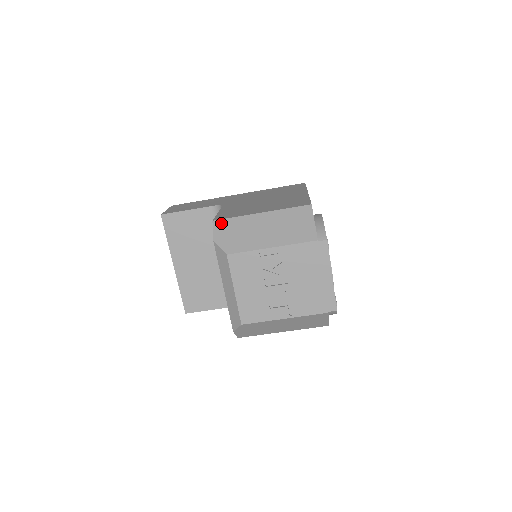
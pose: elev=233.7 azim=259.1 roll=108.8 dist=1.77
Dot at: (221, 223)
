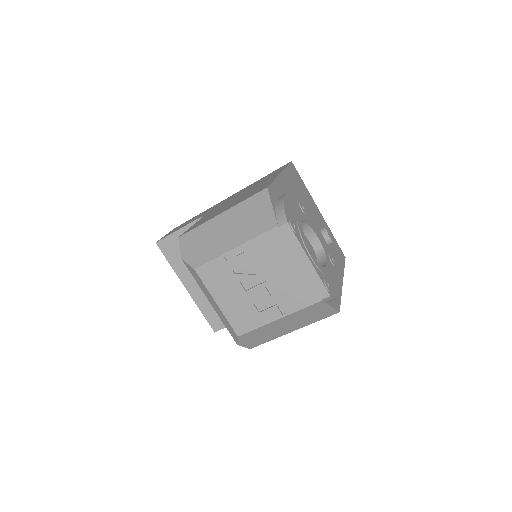
Dot at: (186, 237)
